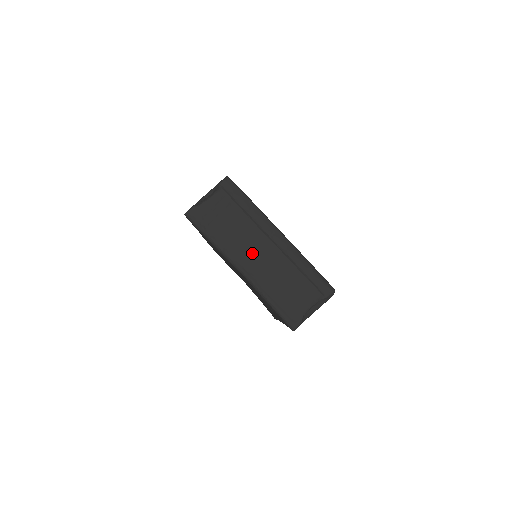
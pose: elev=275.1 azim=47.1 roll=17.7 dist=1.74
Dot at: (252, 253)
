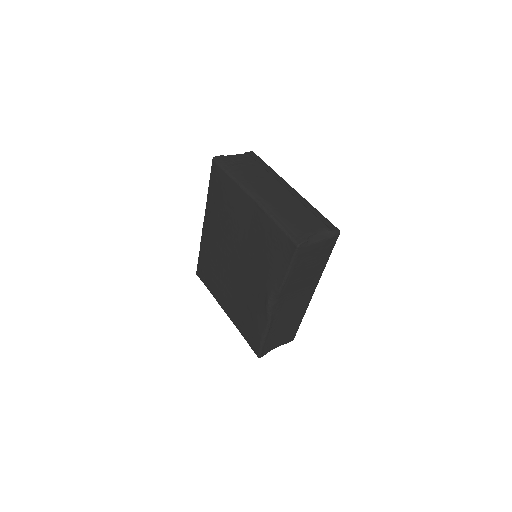
Dot at: (266, 188)
